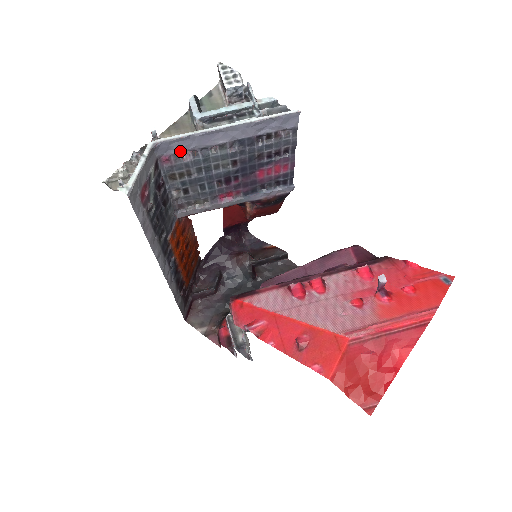
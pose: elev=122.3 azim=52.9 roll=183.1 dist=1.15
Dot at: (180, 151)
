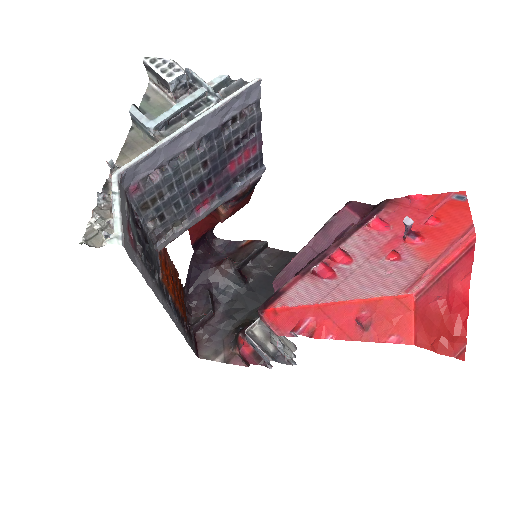
Dot at: (147, 173)
